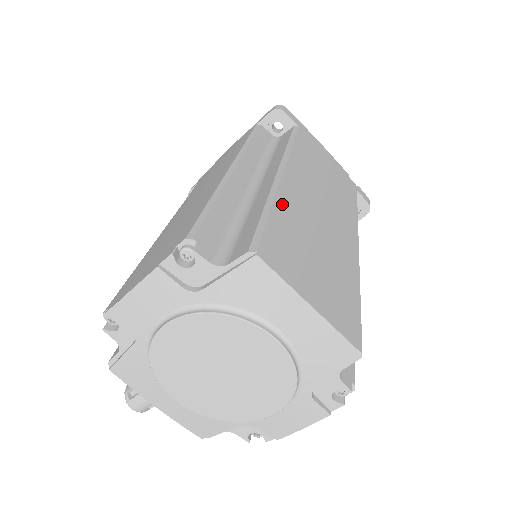
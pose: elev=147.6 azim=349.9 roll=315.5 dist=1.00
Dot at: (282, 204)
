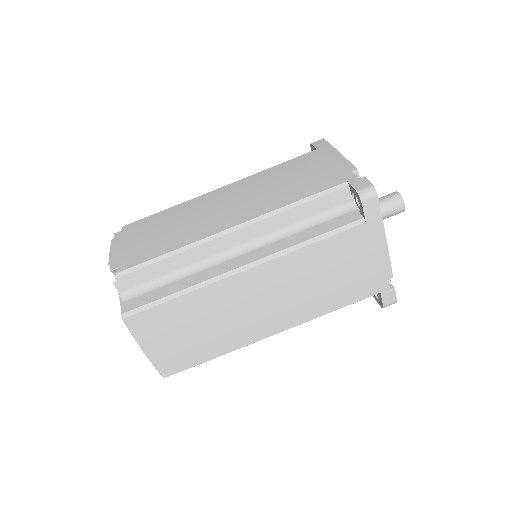
Dot at: (198, 295)
